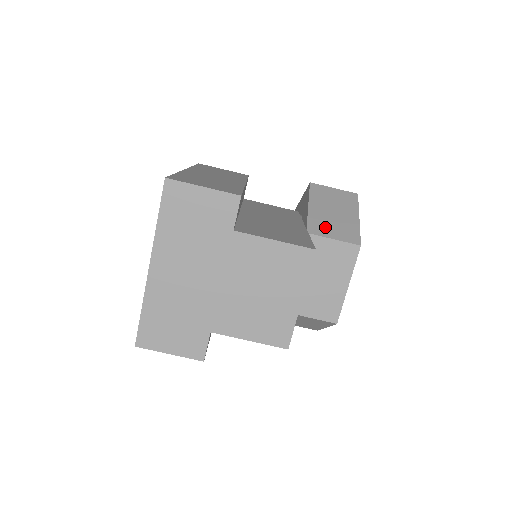
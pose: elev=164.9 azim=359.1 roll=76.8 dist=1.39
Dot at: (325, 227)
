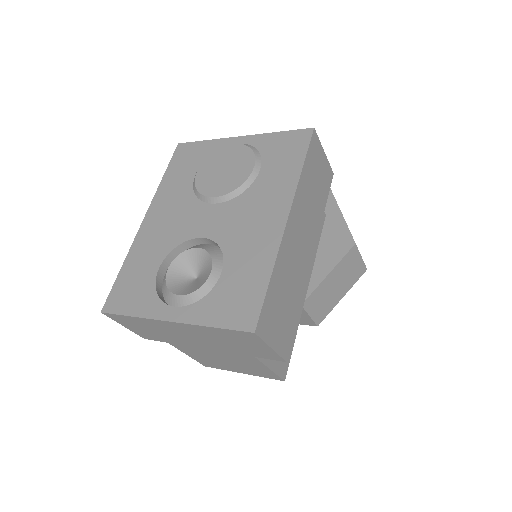
Dot at: (317, 302)
